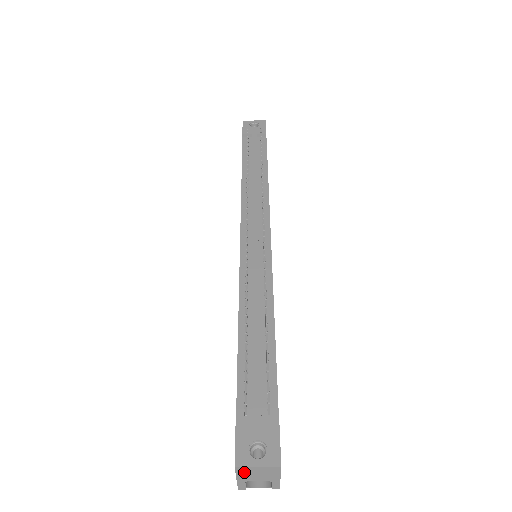
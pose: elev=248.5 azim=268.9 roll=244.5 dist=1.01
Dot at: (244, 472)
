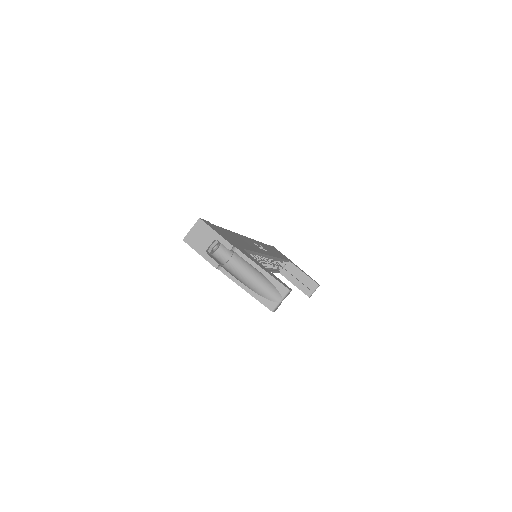
Dot at: (193, 242)
